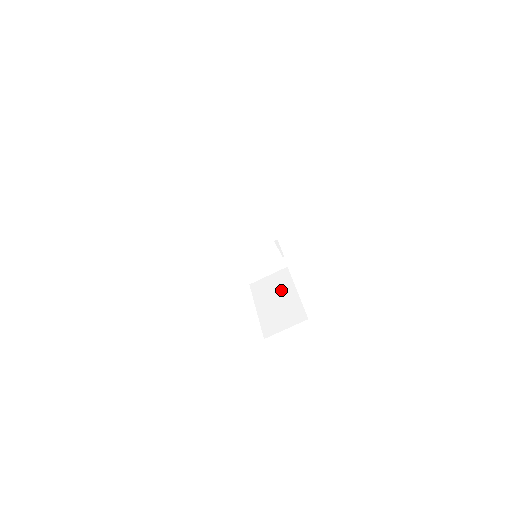
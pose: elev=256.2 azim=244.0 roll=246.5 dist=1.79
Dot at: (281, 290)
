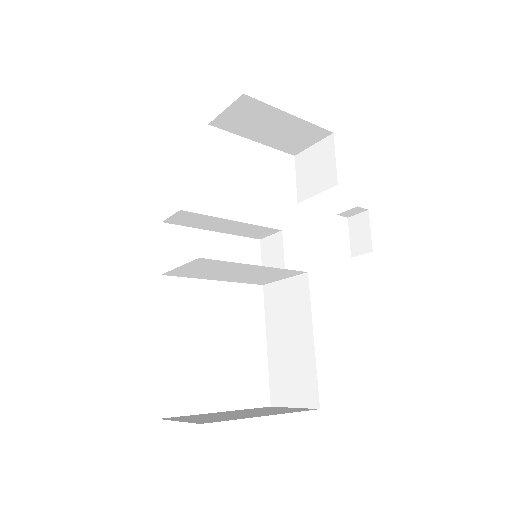
Dot at: (295, 323)
